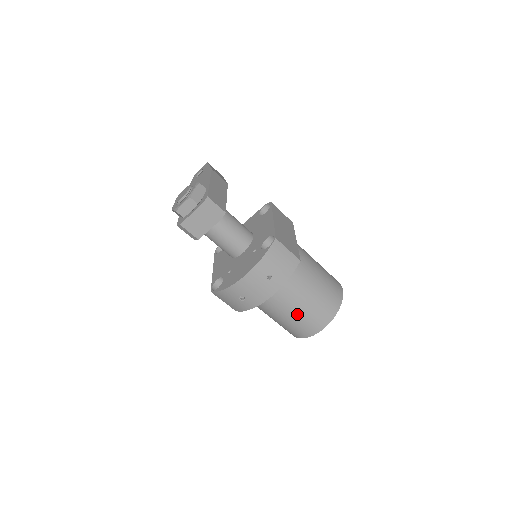
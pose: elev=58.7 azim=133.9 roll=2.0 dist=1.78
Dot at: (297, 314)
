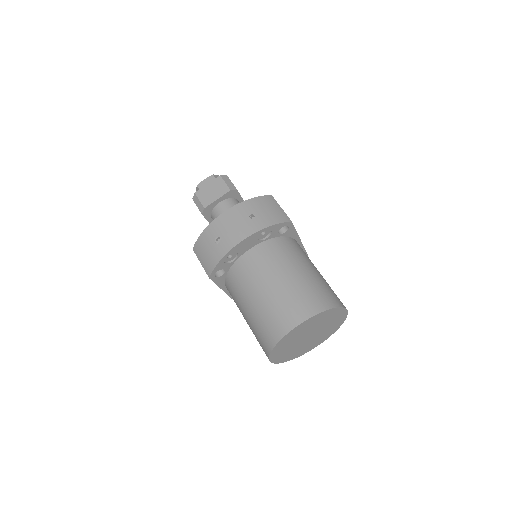
Dot at: (276, 291)
